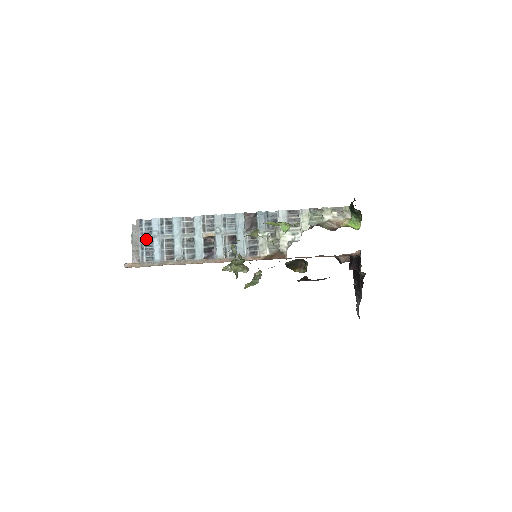
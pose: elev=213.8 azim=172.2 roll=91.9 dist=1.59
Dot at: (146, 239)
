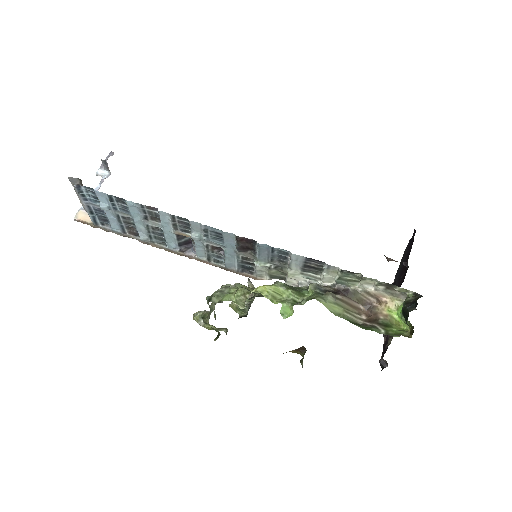
Dot at: (94, 206)
